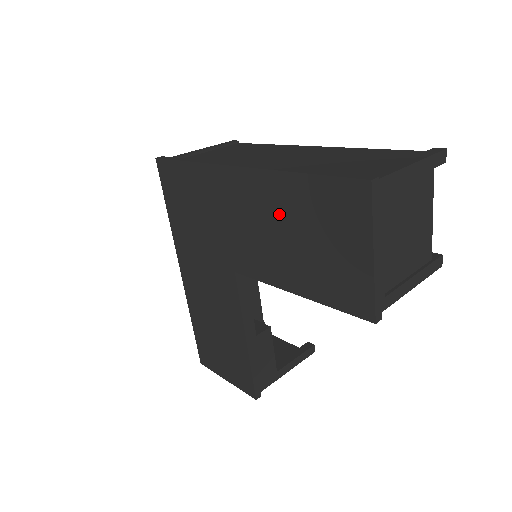
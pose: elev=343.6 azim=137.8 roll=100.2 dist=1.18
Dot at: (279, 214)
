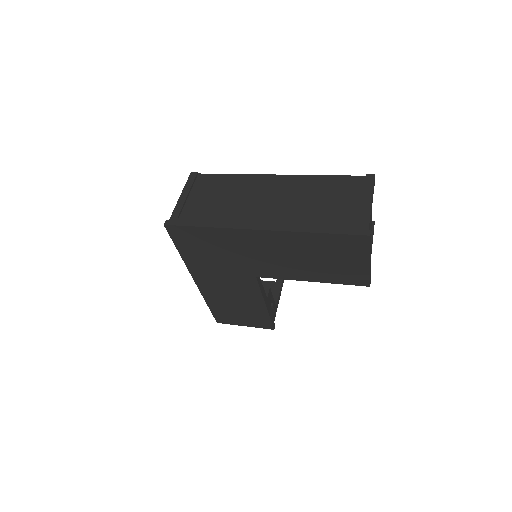
Dot at: (299, 250)
